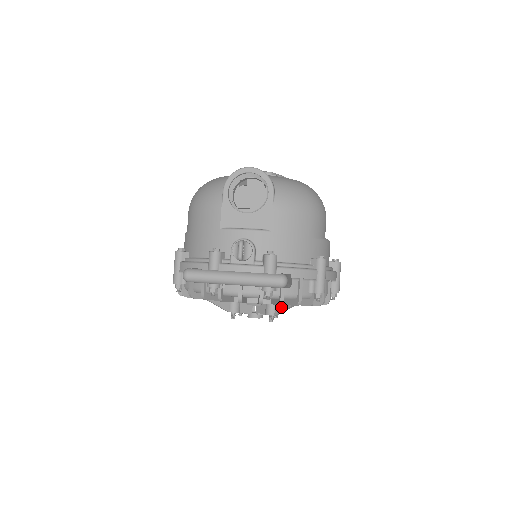
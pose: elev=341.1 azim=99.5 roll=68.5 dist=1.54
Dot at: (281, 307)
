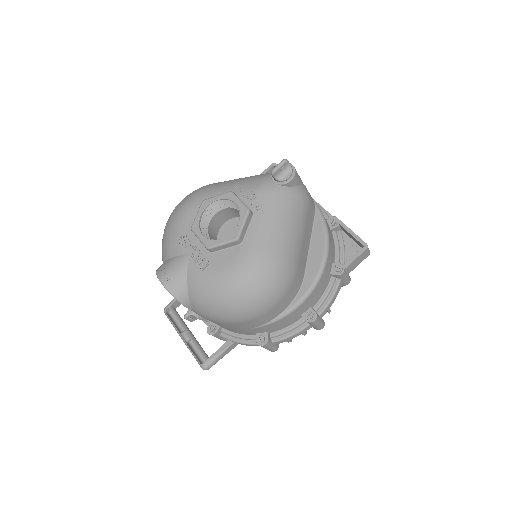
Dot at: occluded
